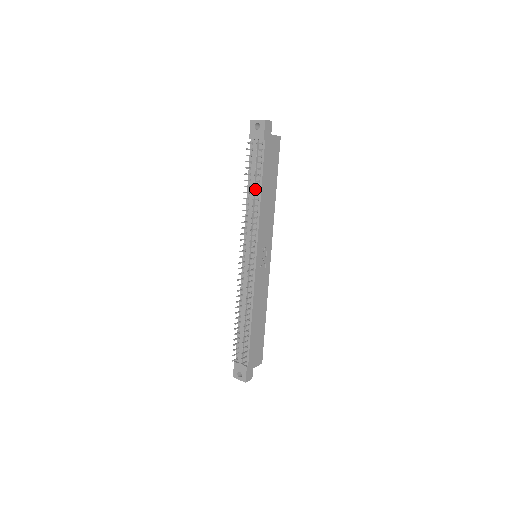
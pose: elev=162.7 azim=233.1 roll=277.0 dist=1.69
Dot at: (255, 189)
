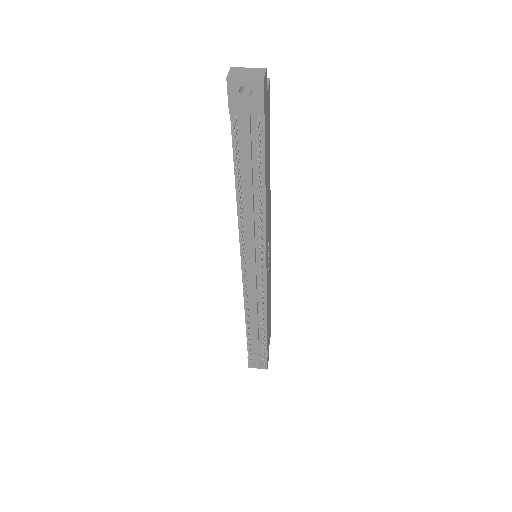
Dot at: (252, 189)
